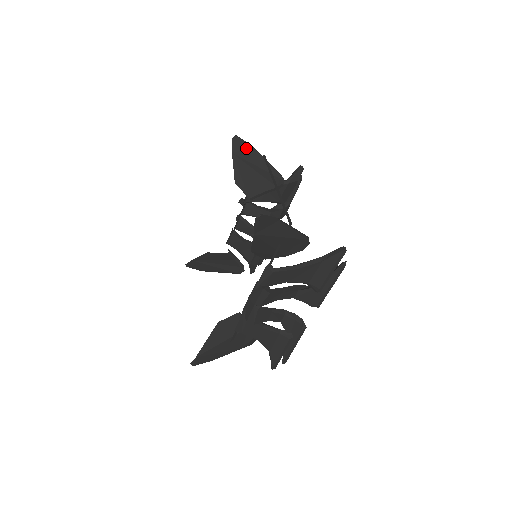
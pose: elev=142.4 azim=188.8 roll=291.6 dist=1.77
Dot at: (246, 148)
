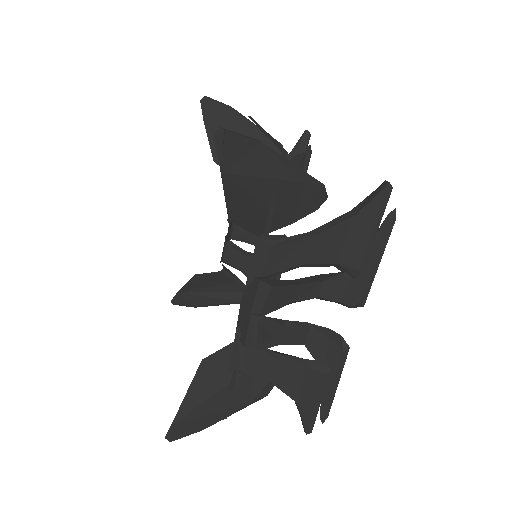
Dot at: (222, 110)
